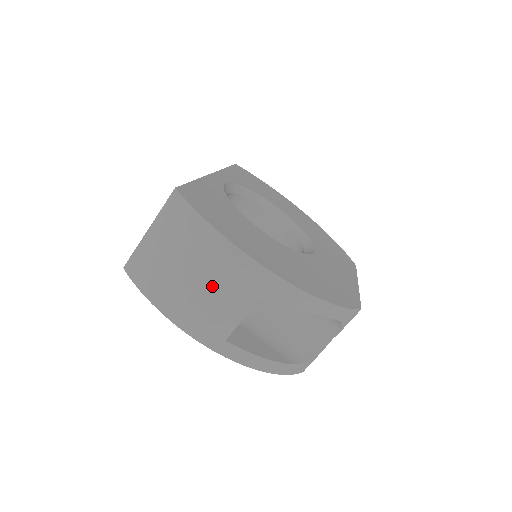
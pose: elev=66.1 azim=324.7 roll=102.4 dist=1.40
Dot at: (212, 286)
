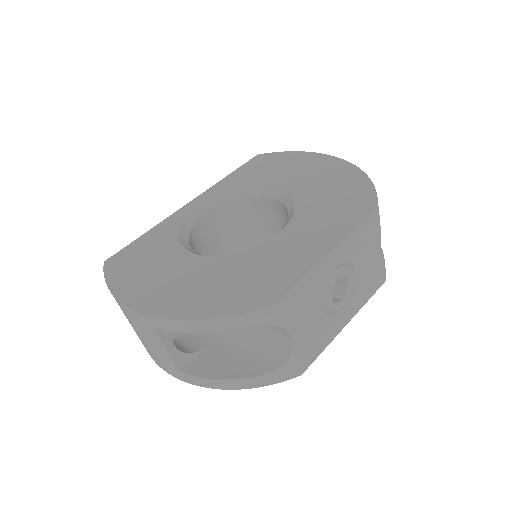
Dot at: (139, 333)
